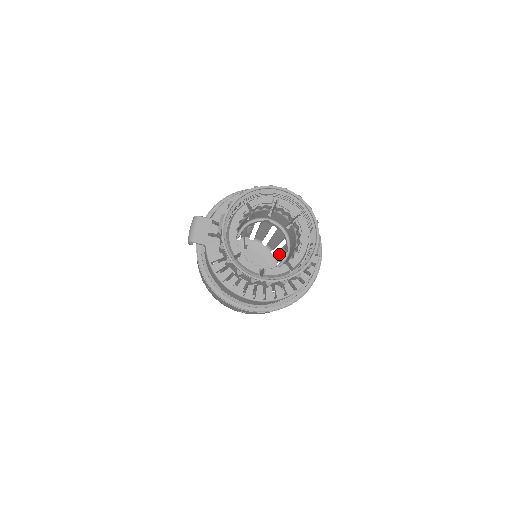
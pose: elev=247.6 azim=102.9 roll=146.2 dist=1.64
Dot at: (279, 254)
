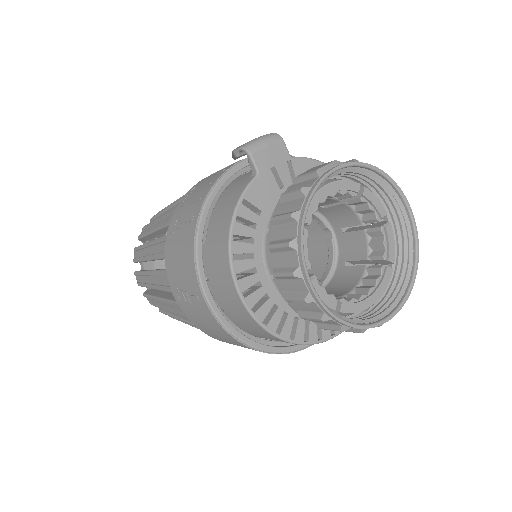
Dot at: occluded
